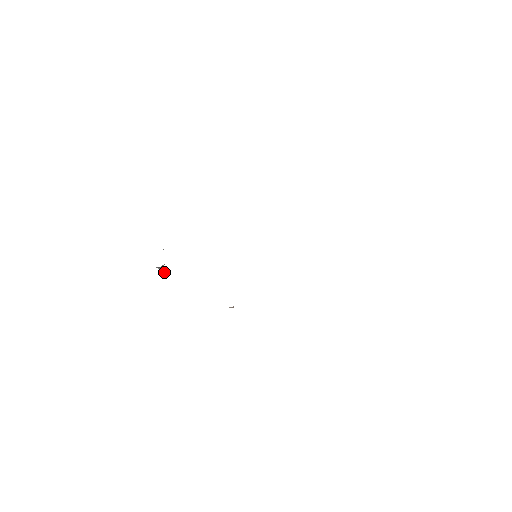
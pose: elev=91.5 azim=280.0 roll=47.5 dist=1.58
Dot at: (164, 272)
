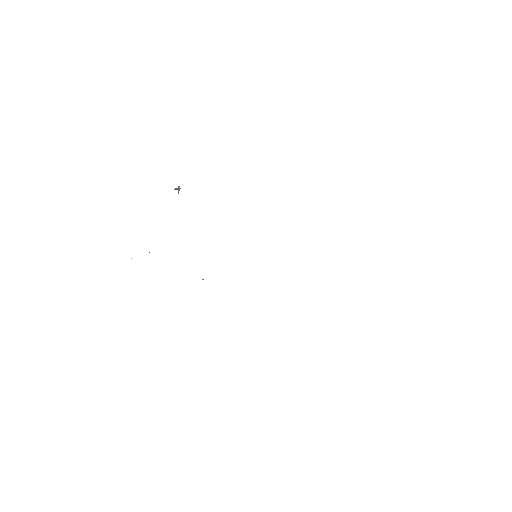
Dot at: (179, 188)
